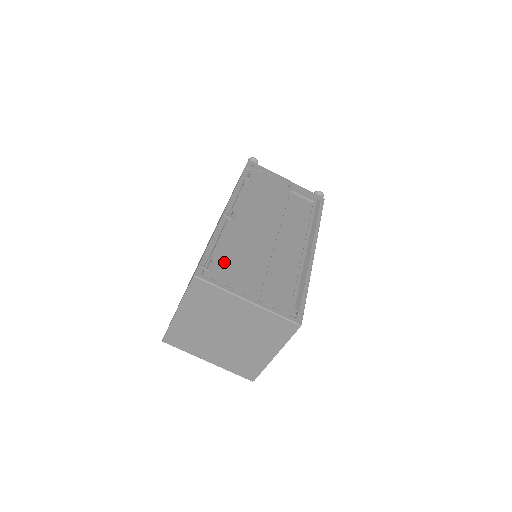
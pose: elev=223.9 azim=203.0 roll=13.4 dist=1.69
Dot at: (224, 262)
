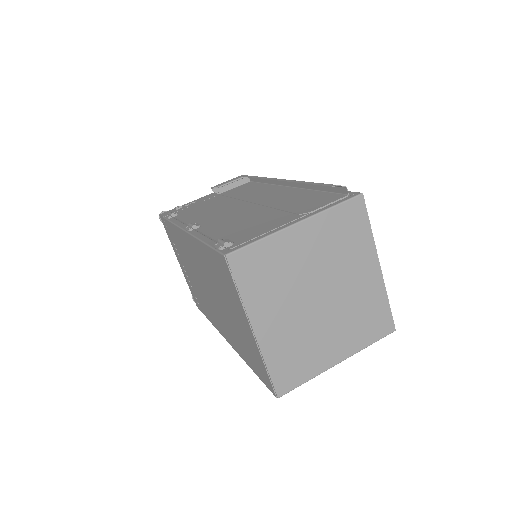
Dot at: (235, 234)
